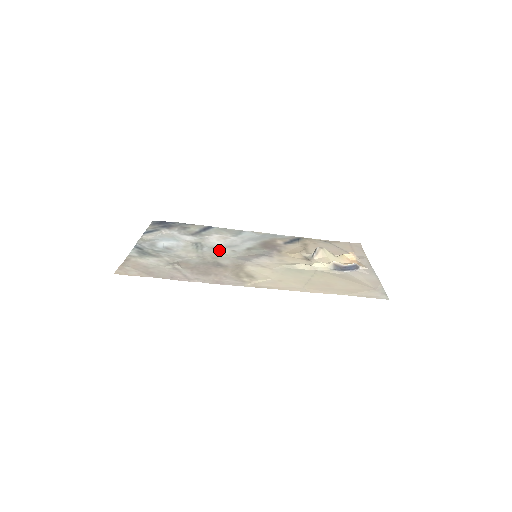
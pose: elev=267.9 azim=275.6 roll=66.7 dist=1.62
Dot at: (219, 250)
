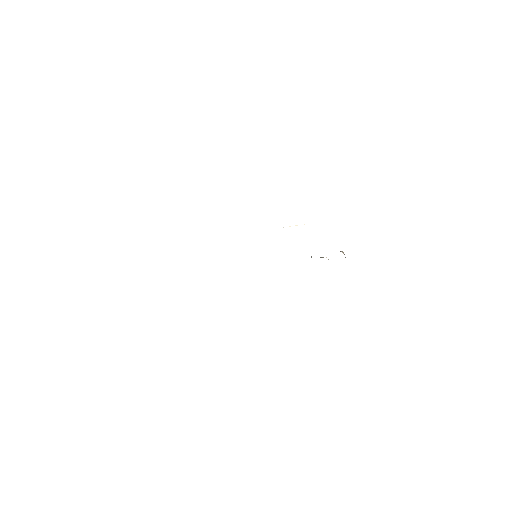
Dot at: occluded
